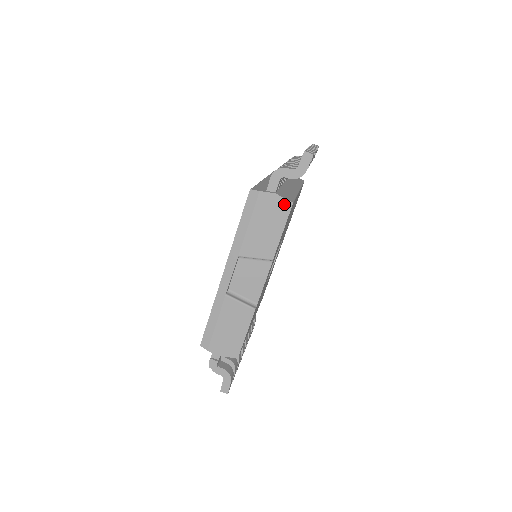
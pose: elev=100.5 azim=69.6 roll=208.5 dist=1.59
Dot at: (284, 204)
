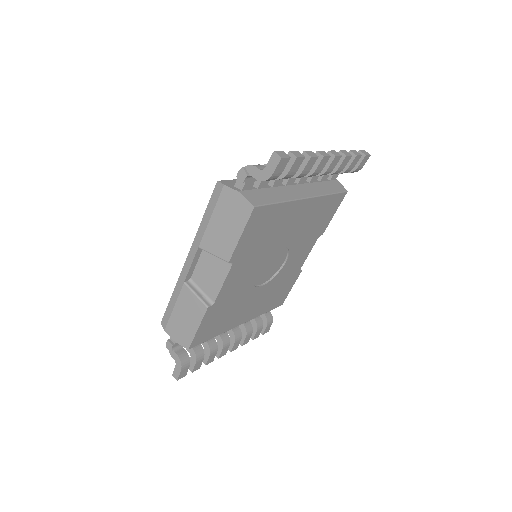
Dot at: (245, 205)
